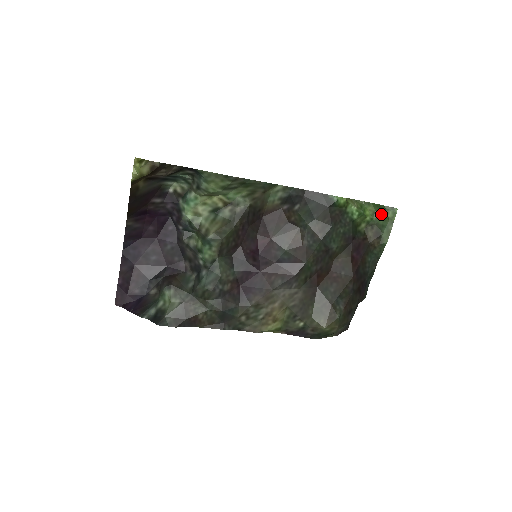
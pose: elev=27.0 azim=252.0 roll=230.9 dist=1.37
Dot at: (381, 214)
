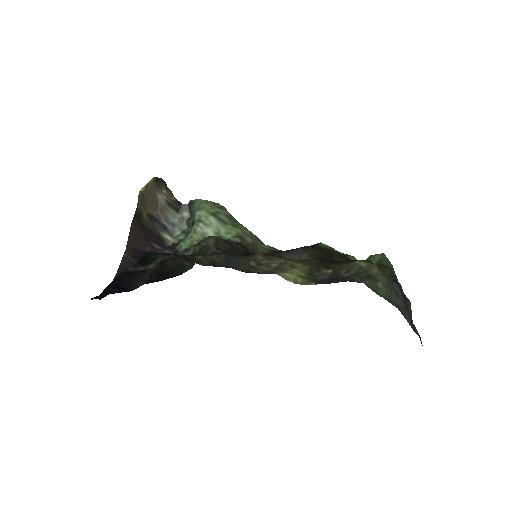
Dot at: (373, 262)
